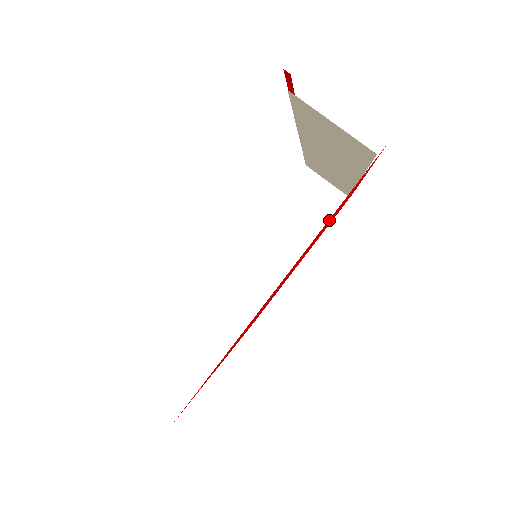
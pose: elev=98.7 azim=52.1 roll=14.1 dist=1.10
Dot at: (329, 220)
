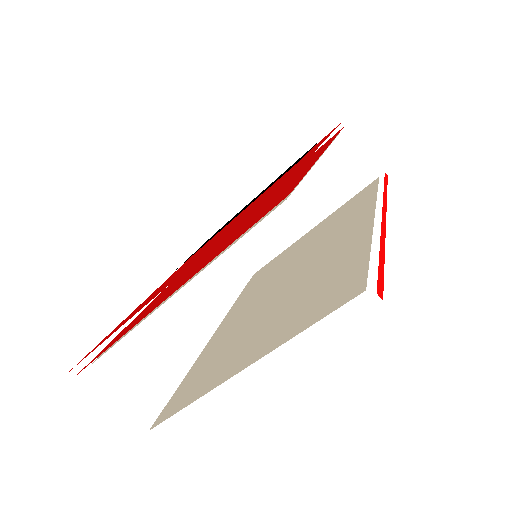
Dot at: (311, 311)
